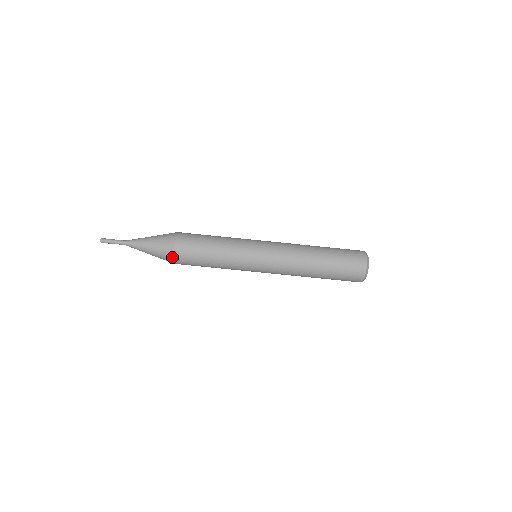
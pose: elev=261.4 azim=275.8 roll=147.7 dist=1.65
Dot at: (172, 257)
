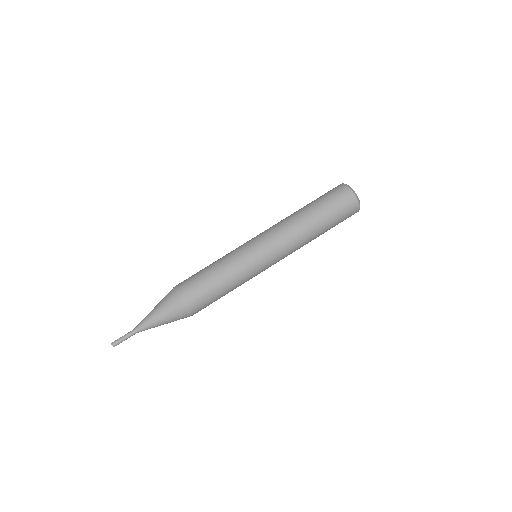
Dot at: (177, 297)
